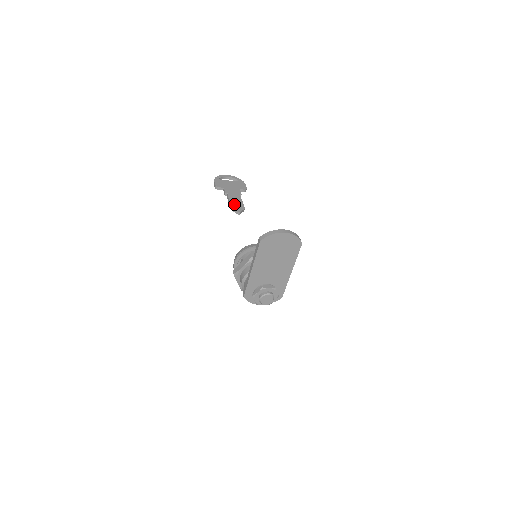
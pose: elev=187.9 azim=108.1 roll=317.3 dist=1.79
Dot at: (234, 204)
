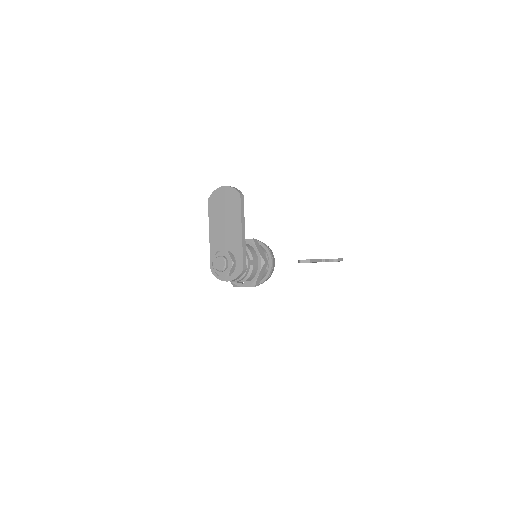
Dot at: occluded
